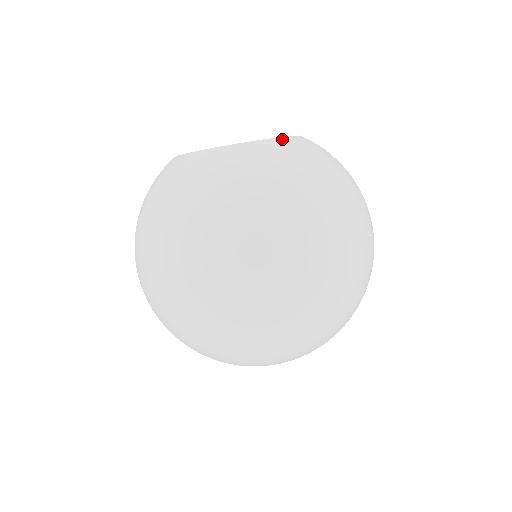
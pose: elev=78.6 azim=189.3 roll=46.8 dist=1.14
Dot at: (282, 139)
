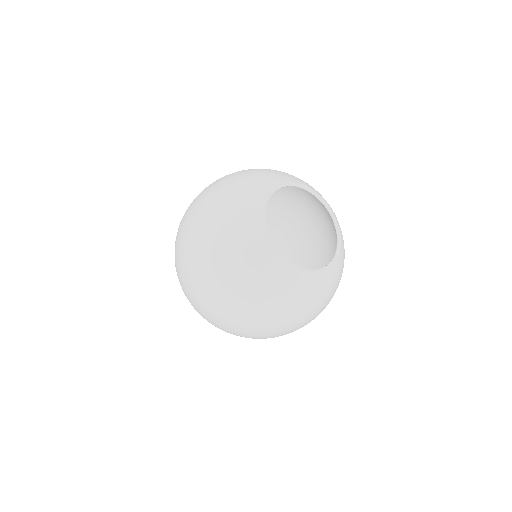
Dot at: (315, 278)
